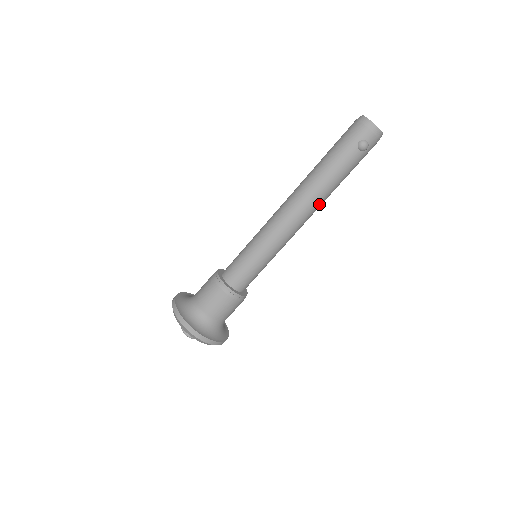
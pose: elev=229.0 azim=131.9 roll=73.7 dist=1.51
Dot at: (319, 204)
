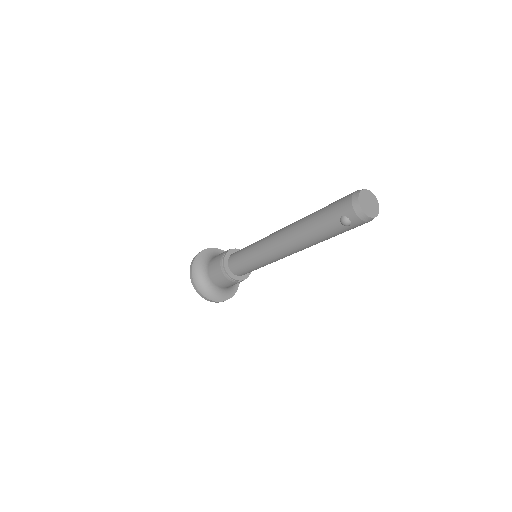
Dot at: (303, 247)
